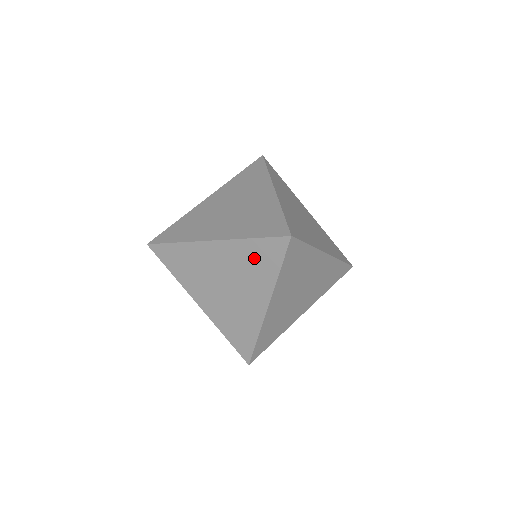
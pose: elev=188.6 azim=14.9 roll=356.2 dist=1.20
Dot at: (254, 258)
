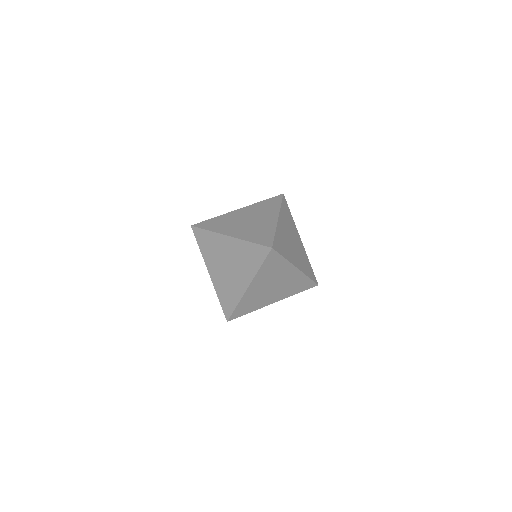
Dot at: (249, 254)
